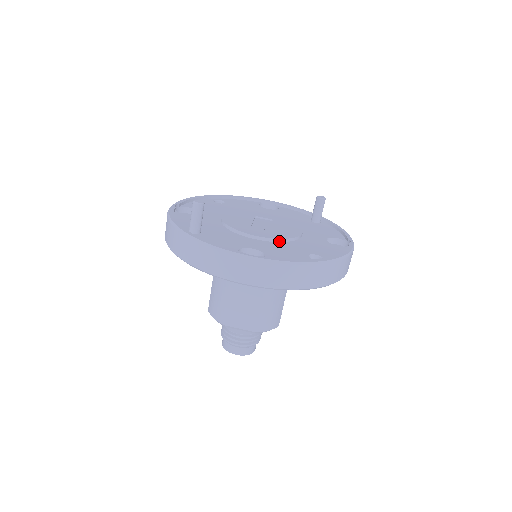
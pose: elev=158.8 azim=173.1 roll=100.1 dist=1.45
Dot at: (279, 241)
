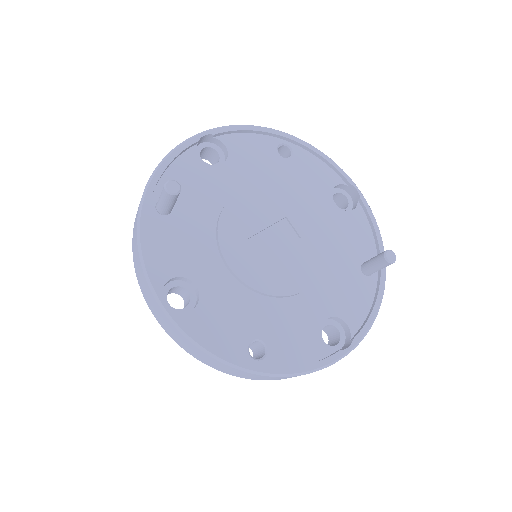
Dot at: (251, 289)
